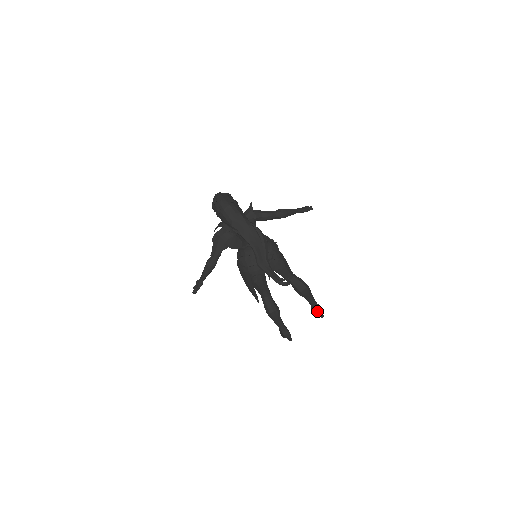
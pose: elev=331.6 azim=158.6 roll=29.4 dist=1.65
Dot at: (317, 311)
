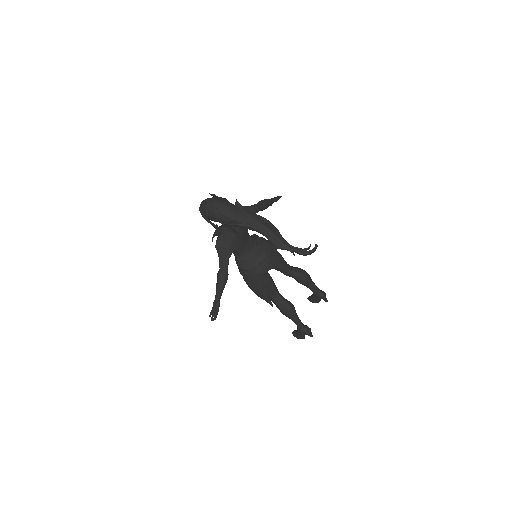
Dot at: (322, 296)
